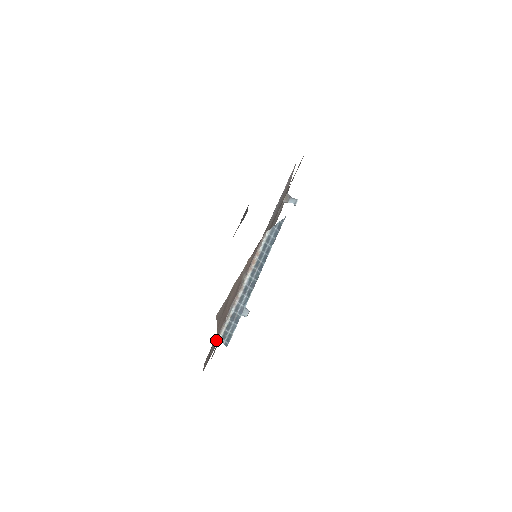
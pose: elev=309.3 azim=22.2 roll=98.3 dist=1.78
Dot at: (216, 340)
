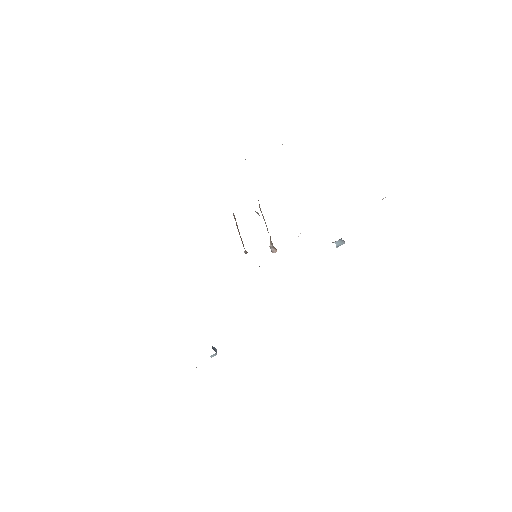
Dot at: occluded
